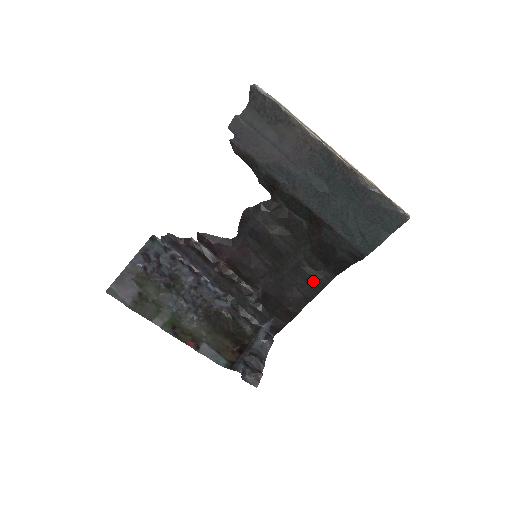
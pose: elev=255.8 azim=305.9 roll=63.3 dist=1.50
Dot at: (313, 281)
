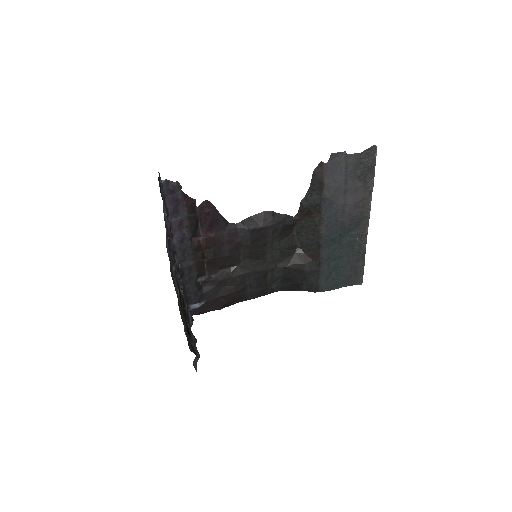
Dot at: (262, 288)
